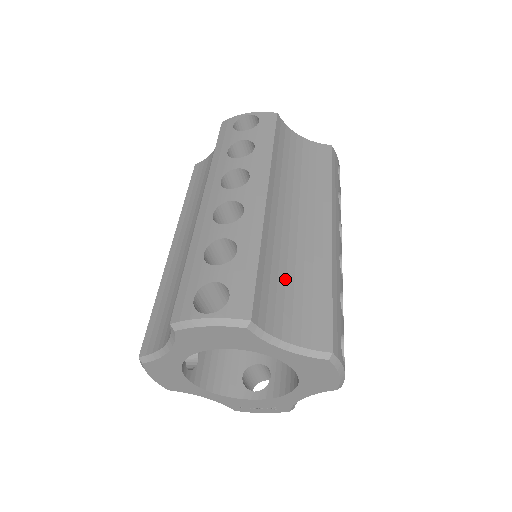
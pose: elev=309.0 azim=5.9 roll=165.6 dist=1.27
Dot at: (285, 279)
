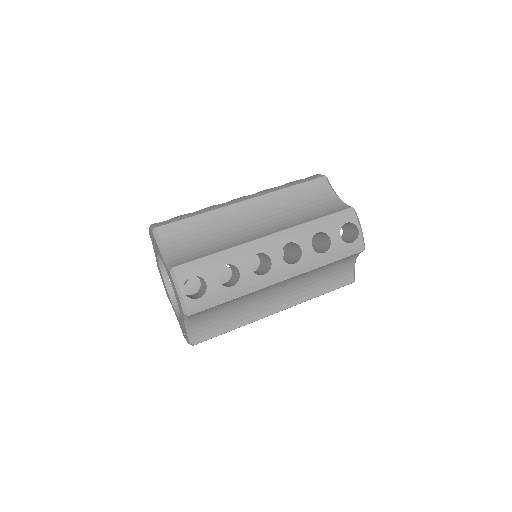
Dot at: (205, 236)
